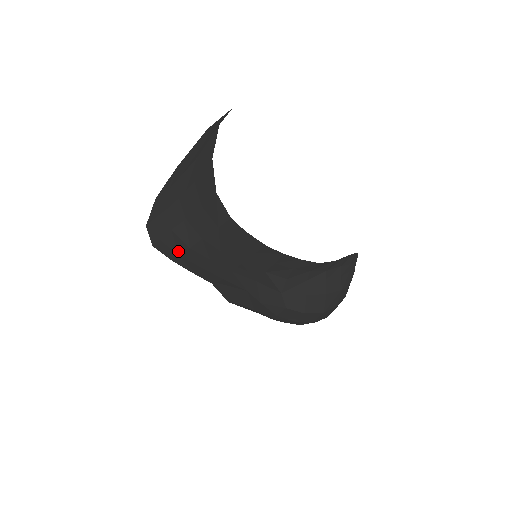
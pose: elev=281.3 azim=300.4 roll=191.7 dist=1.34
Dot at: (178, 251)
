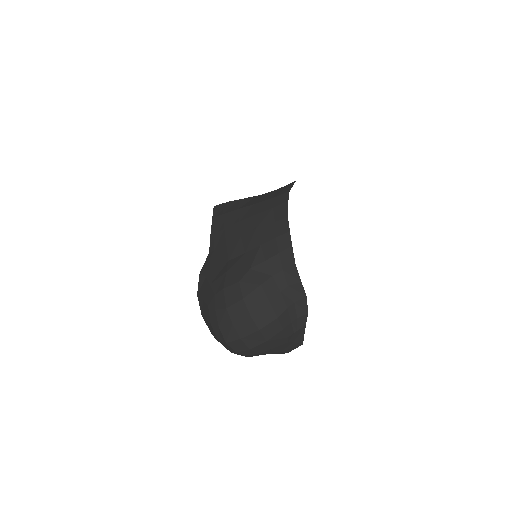
Dot at: (226, 211)
